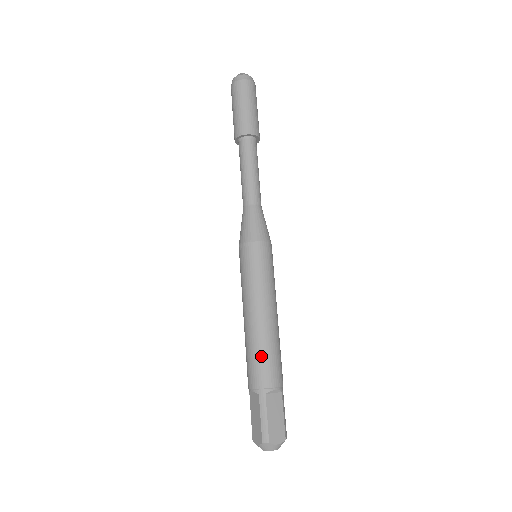
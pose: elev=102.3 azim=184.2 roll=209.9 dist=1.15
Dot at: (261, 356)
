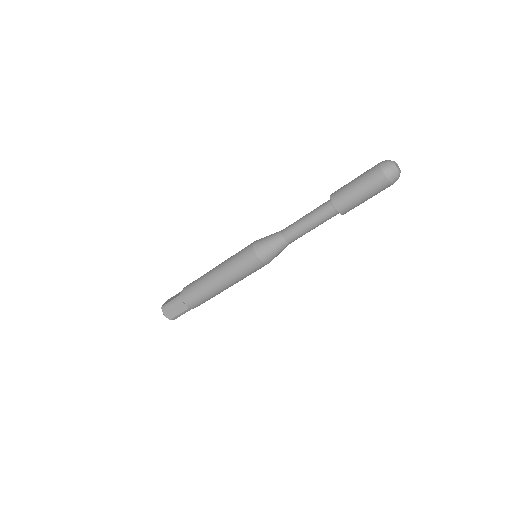
Dot at: occluded
